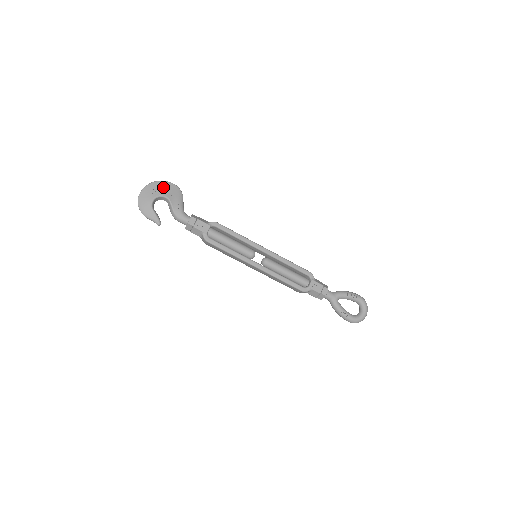
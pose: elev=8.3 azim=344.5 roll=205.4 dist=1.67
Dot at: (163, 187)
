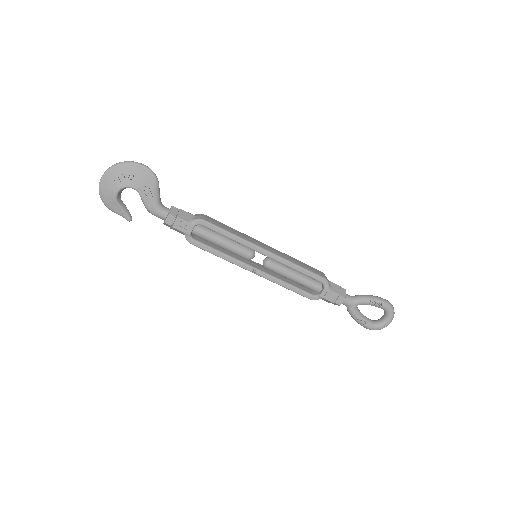
Dot at: (129, 173)
